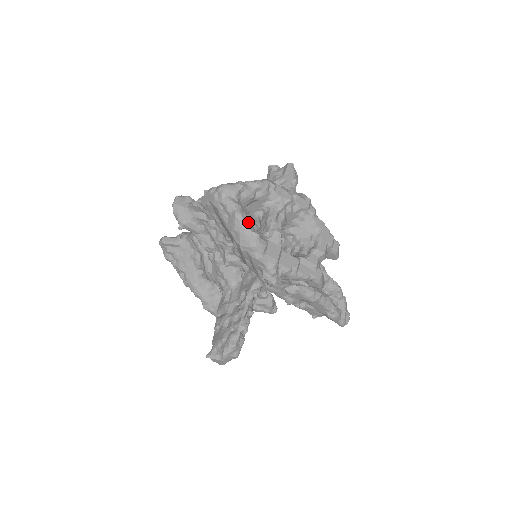
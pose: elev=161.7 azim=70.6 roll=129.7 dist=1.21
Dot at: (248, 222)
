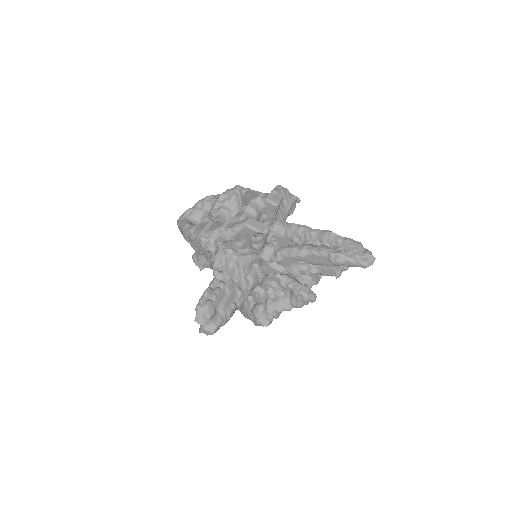
Dot at: (184, 223)
